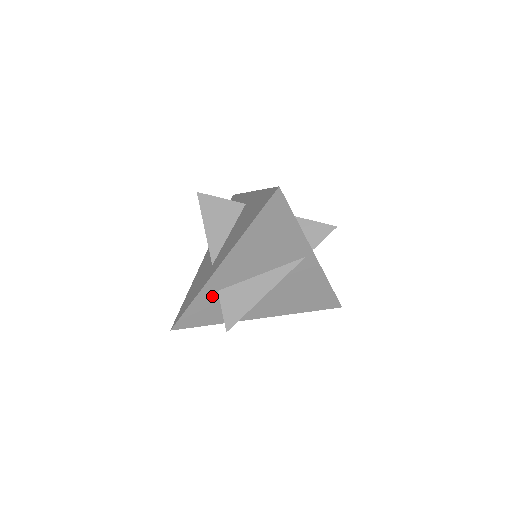
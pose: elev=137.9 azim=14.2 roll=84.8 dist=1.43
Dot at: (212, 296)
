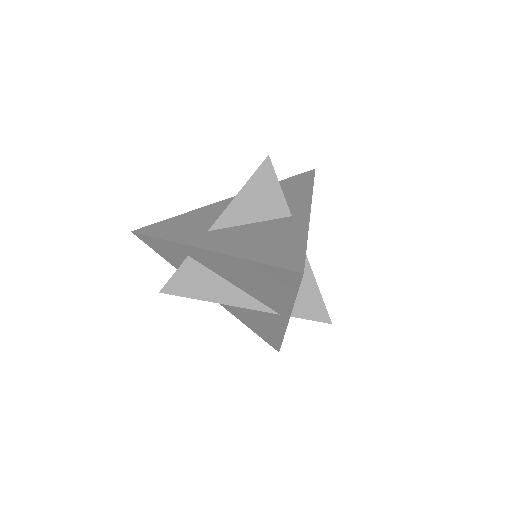
Dot at: (181, 252)
